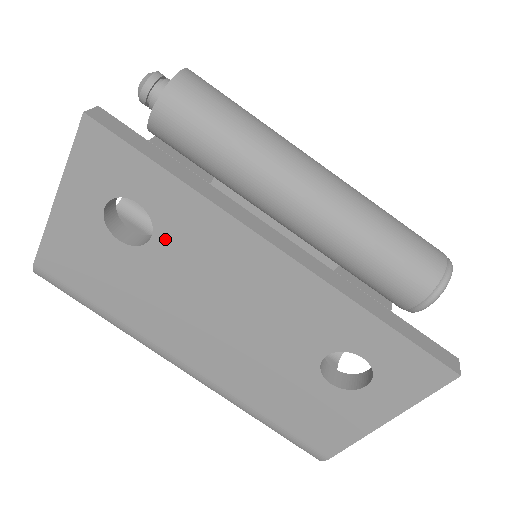
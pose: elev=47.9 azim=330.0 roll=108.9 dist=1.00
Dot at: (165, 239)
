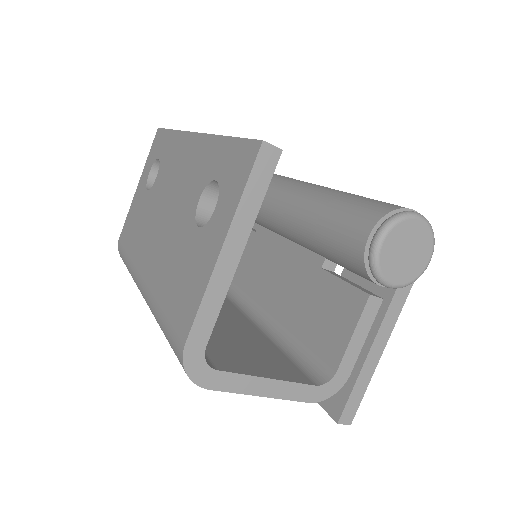
Dot at: (161, 172)
